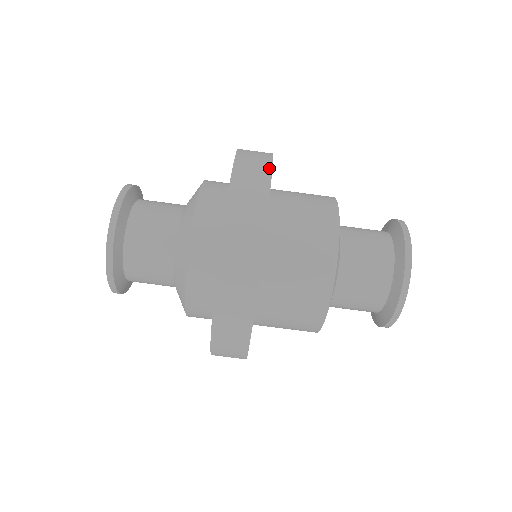
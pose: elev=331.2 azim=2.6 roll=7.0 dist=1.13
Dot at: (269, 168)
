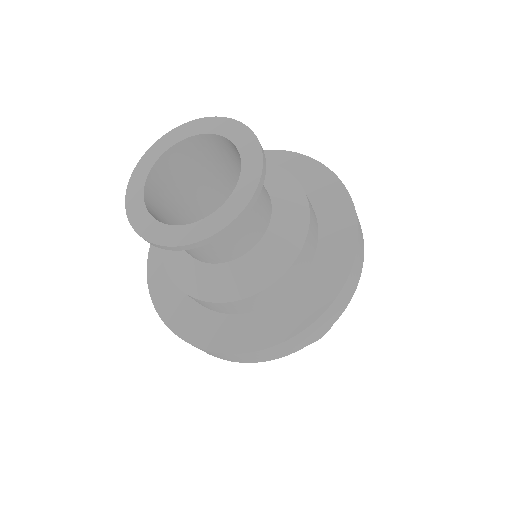
Dot at: occluded
